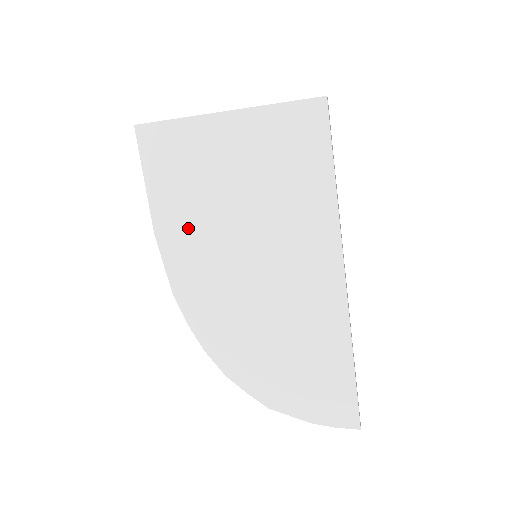
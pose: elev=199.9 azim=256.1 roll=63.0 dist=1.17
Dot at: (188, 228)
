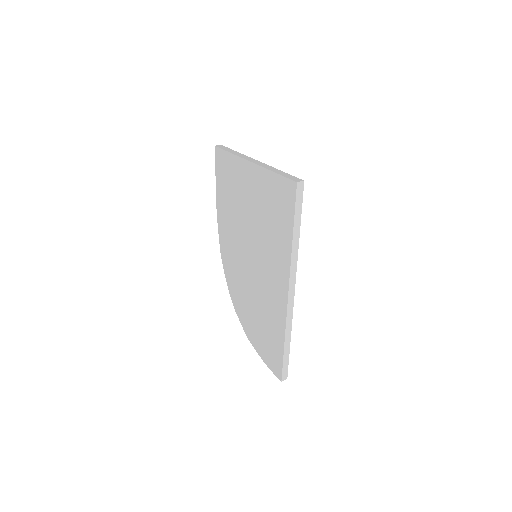
Dot at: (229, 221)
